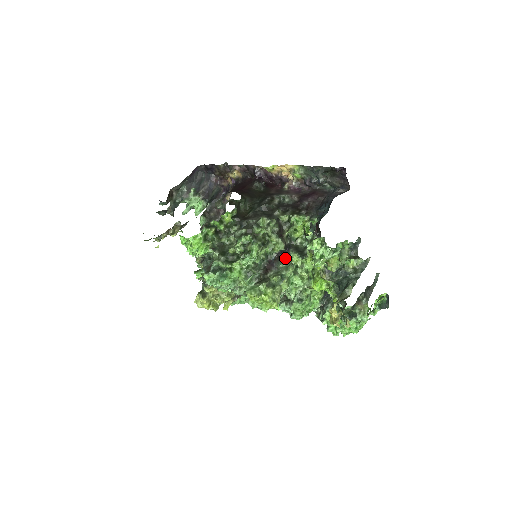
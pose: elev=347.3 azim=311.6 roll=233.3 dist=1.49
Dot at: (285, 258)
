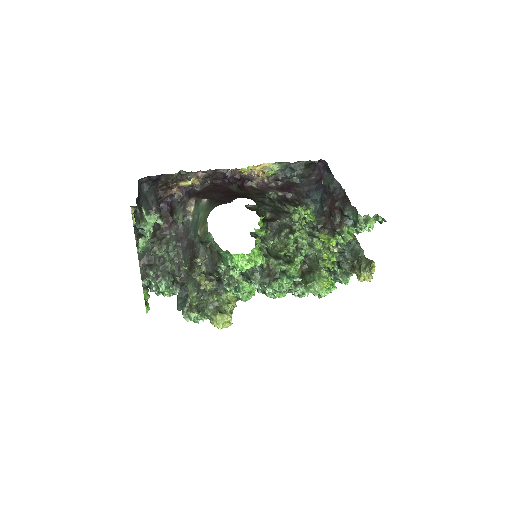
Dot at: (309, 245)
